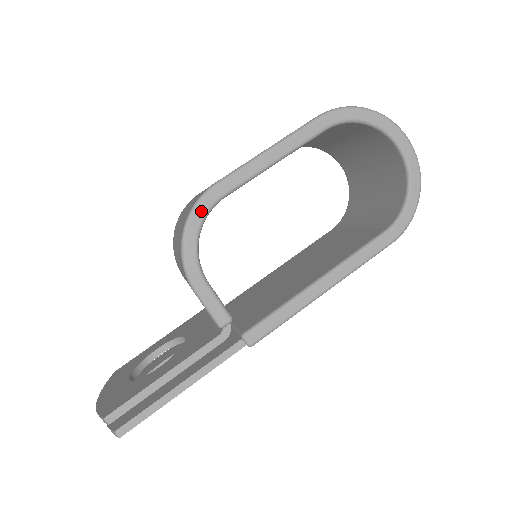
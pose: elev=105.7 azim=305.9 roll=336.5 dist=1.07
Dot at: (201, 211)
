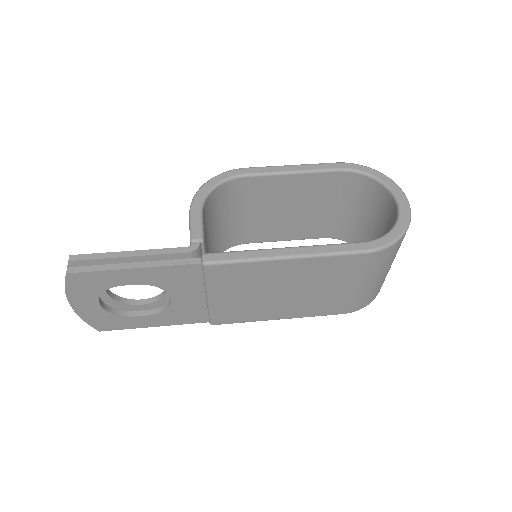
Dot at: (226, 175)
